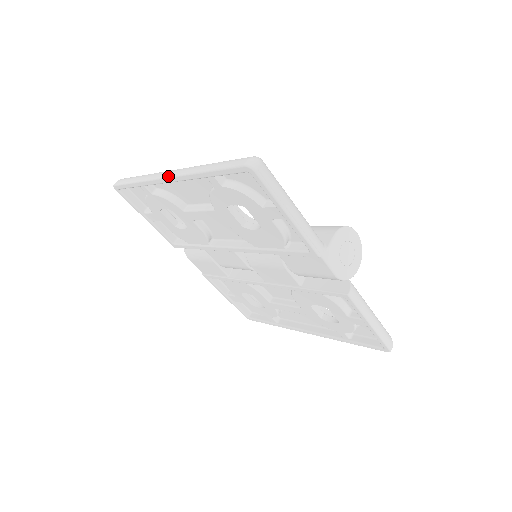
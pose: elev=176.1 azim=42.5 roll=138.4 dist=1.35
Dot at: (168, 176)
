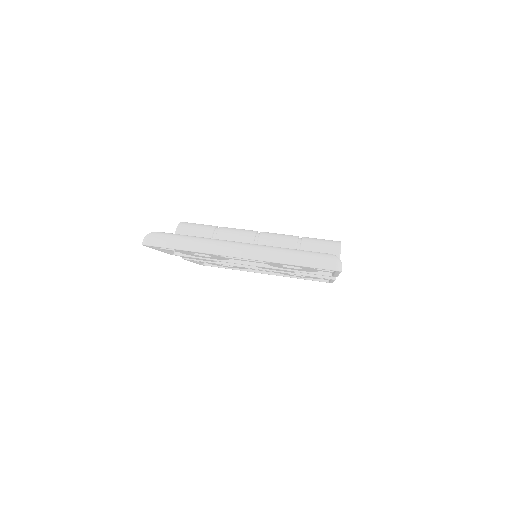
Dot at: (241, 257)
